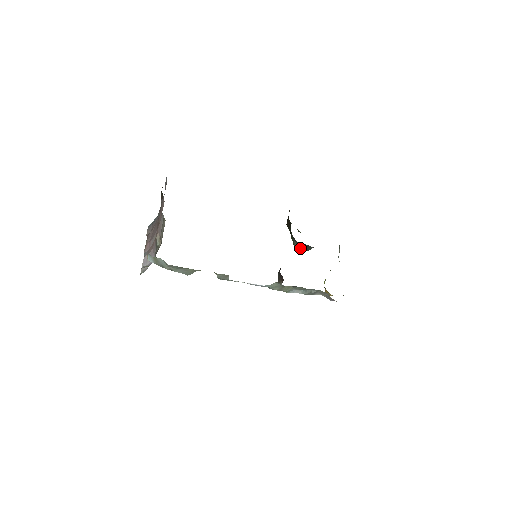
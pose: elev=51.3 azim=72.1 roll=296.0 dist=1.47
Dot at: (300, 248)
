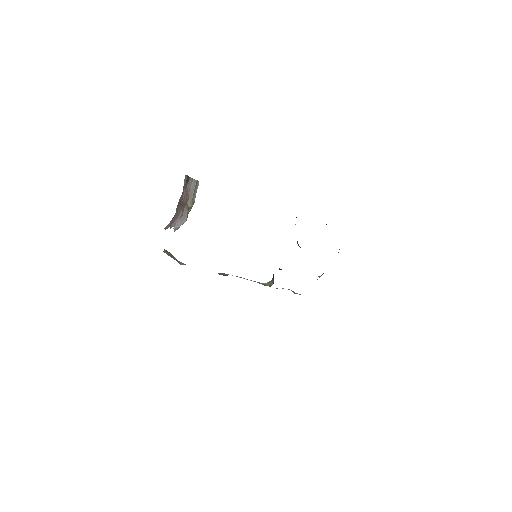
Dot at: occluded
